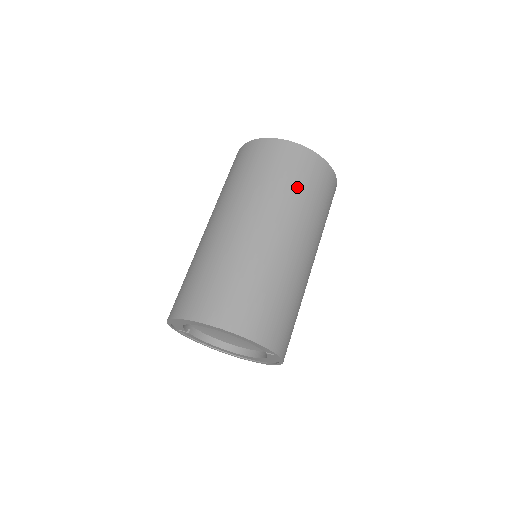
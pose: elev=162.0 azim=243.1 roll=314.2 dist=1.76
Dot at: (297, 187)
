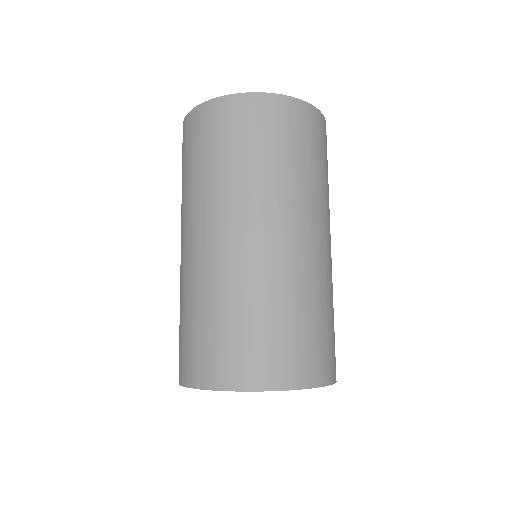
Dot at: (304, 161)
